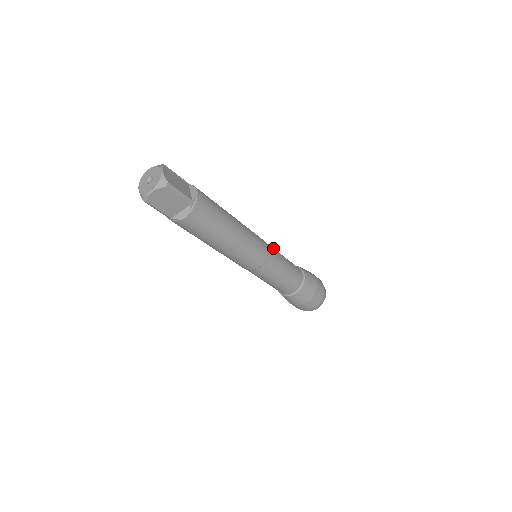
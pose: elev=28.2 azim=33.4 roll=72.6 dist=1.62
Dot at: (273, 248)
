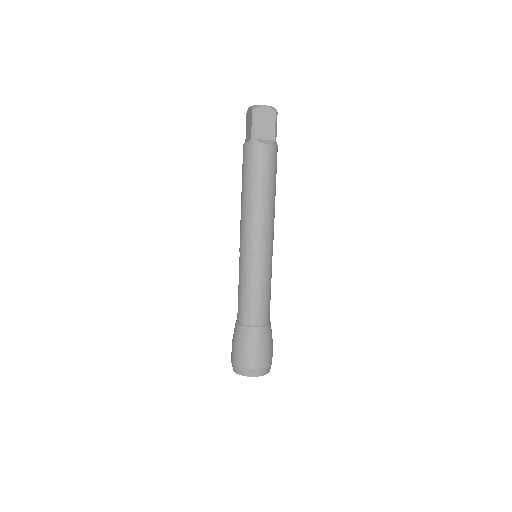
Dot at: occluded
